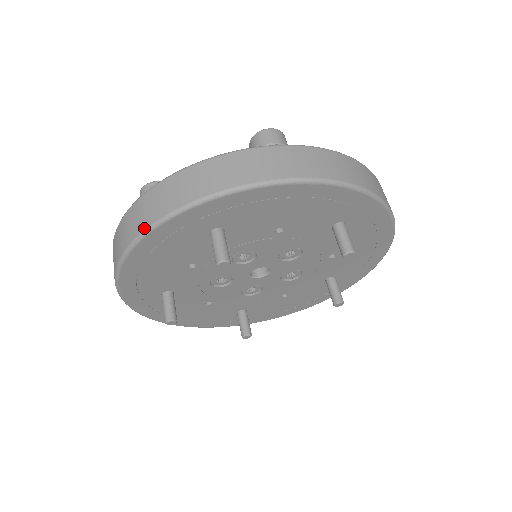
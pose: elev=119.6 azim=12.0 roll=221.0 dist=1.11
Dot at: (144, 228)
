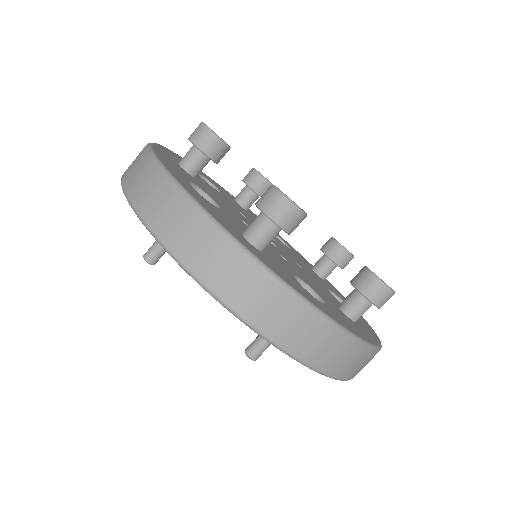
Dot at: (254, 325)
